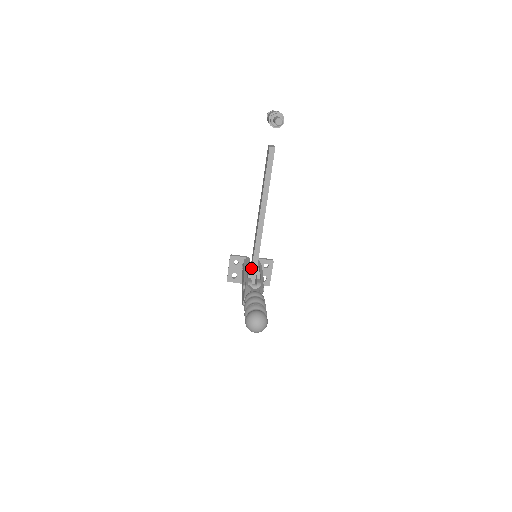
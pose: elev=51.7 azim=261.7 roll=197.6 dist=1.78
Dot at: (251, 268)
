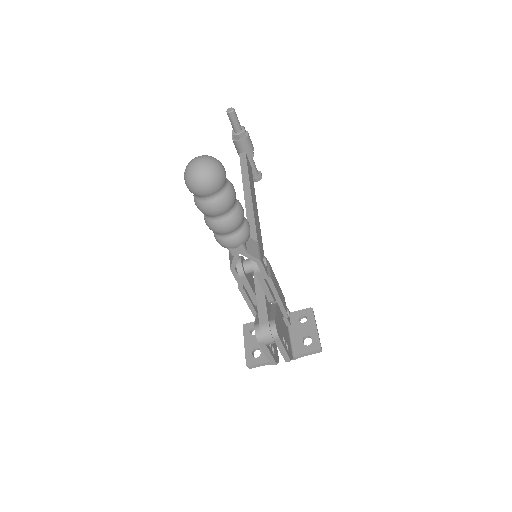
Dot at: occluded
